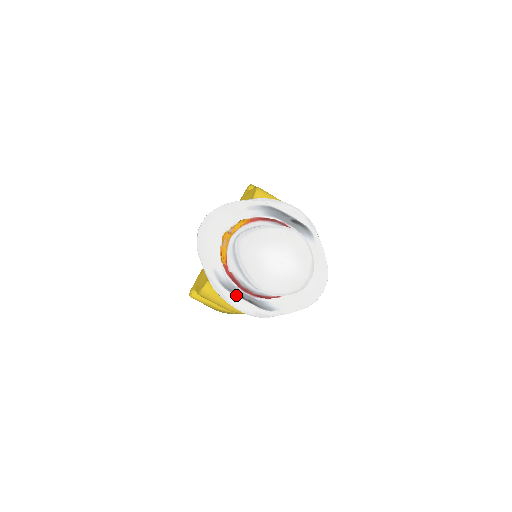
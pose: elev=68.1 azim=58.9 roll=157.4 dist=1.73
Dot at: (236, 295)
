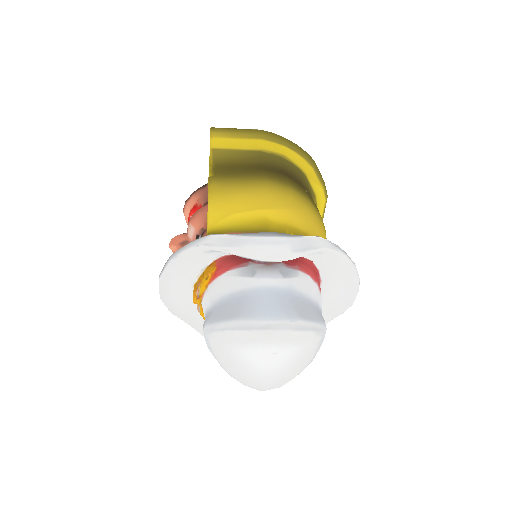
Dot at: occluded
